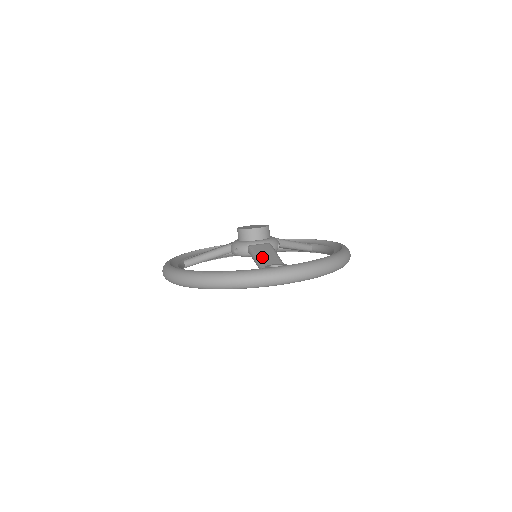
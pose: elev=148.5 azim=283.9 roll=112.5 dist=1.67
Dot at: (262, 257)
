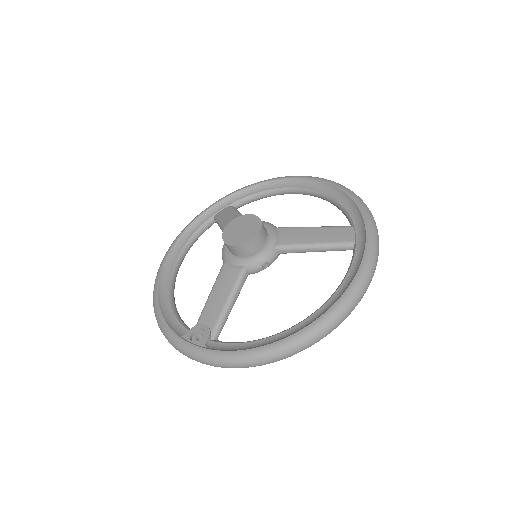
Dot at: (210, 300)
